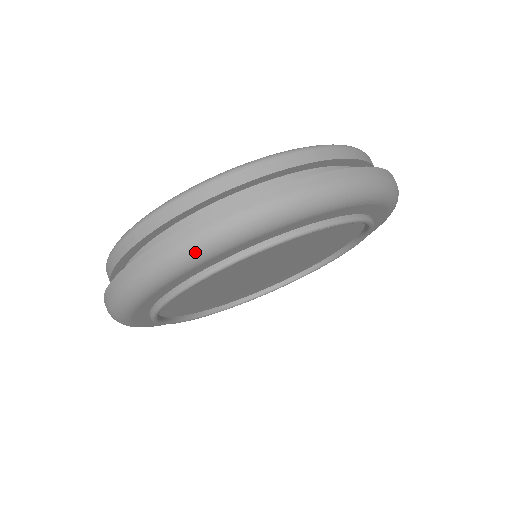
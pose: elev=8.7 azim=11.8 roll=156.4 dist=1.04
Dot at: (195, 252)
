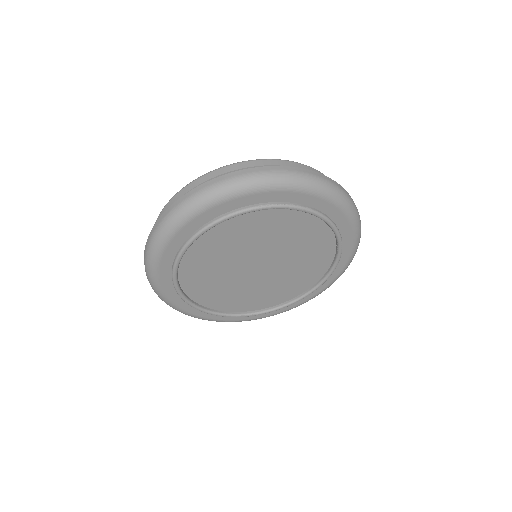
Dot at: (330, 189)
